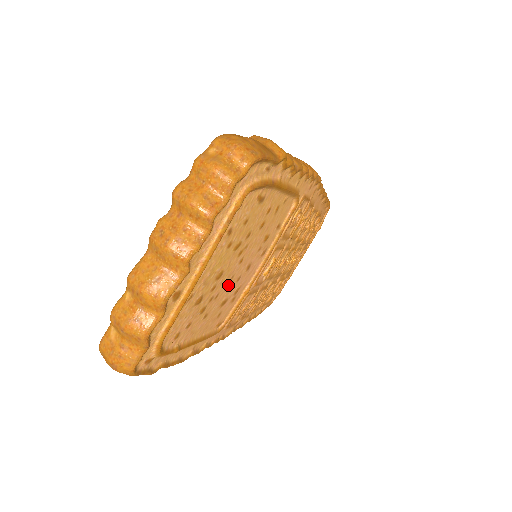
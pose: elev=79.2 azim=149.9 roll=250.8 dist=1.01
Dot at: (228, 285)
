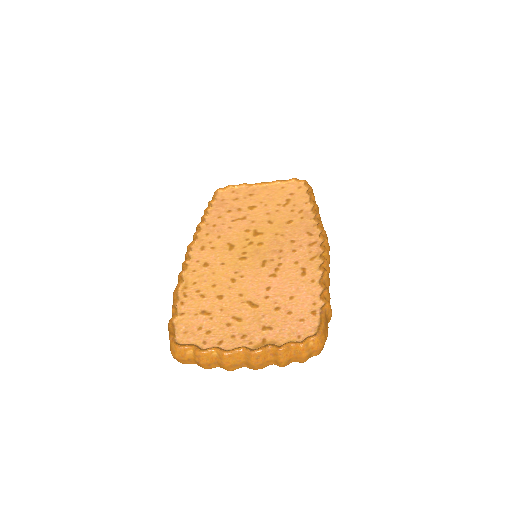
Dot at: occluded
